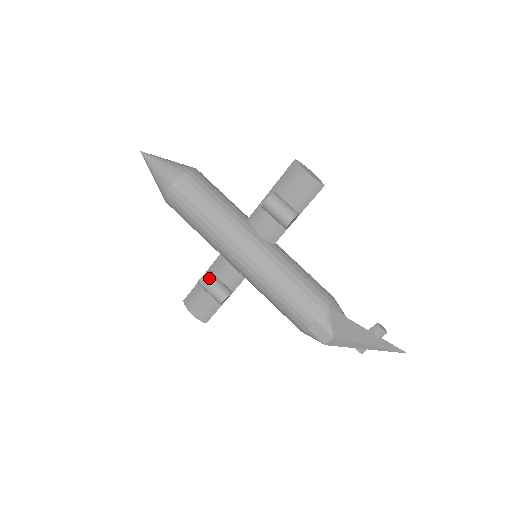
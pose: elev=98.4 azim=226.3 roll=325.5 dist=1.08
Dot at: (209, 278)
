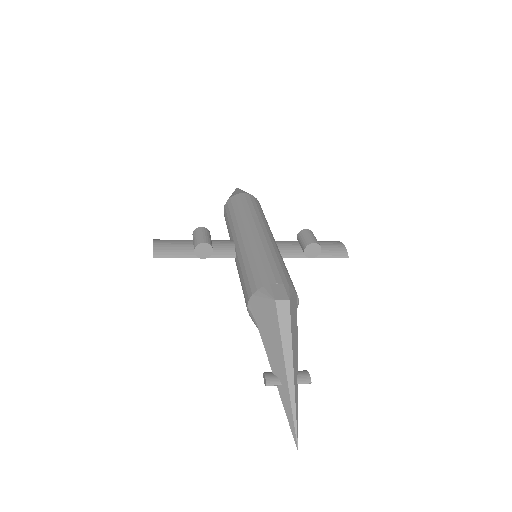
Dot at: (209, 233)
